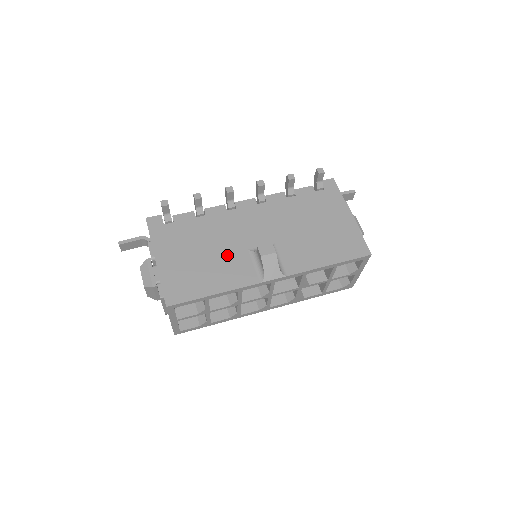
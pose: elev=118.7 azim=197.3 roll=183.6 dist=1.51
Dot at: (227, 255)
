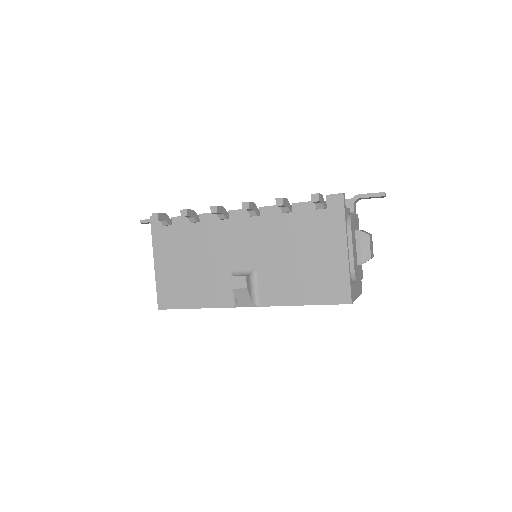
Dot at: (211, 271)
